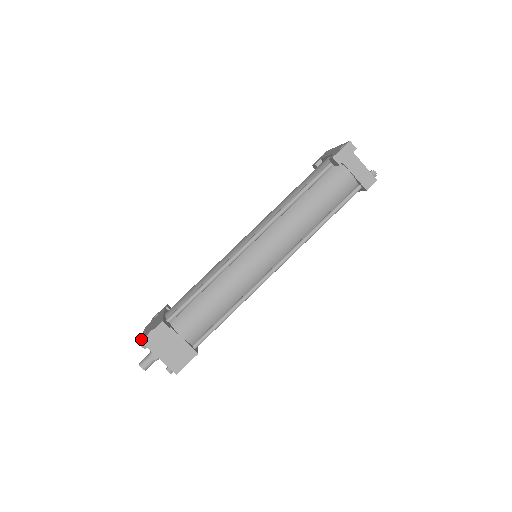
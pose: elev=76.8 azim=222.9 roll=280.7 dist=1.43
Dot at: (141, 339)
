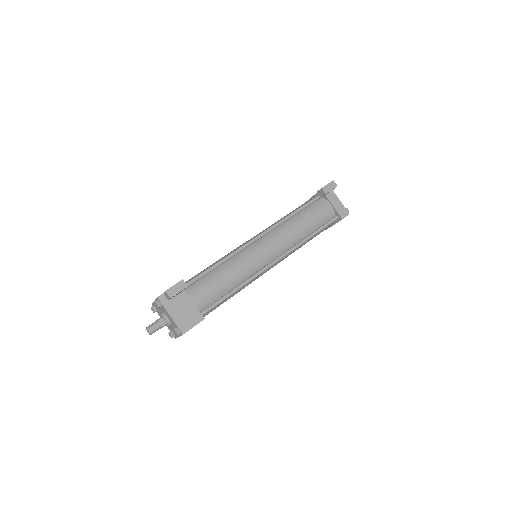
Dot at: (158, 296)
